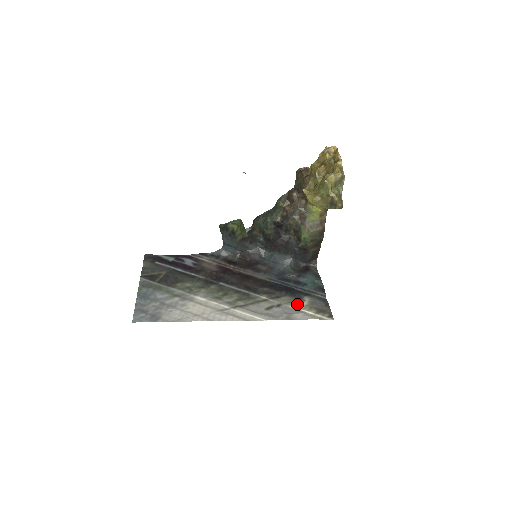
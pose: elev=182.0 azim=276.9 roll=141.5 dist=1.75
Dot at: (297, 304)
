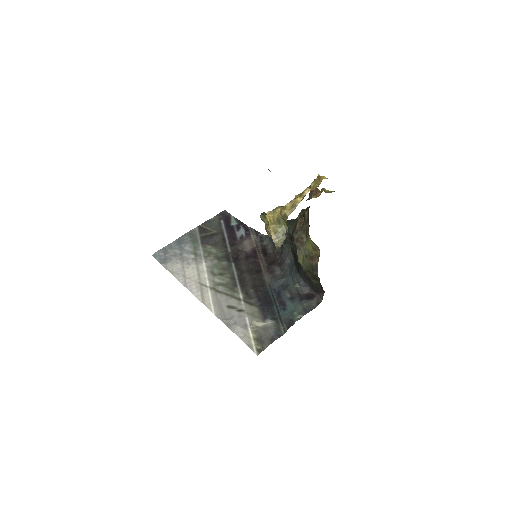
Dot at: (253, 320)
